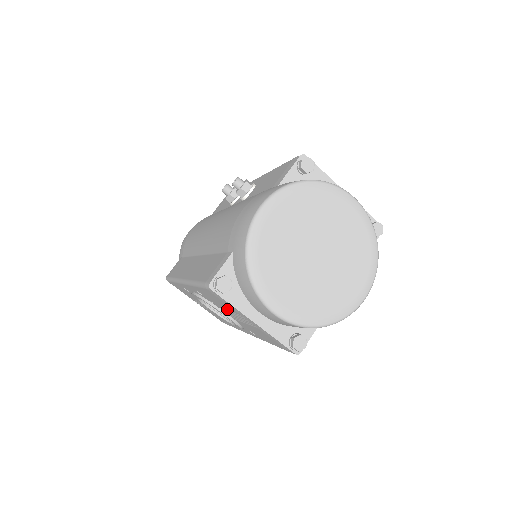
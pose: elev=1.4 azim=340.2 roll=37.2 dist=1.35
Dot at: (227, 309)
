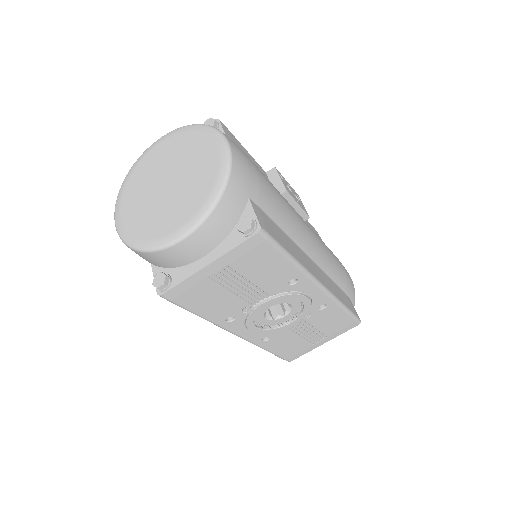
Dot at: (226, 294)
